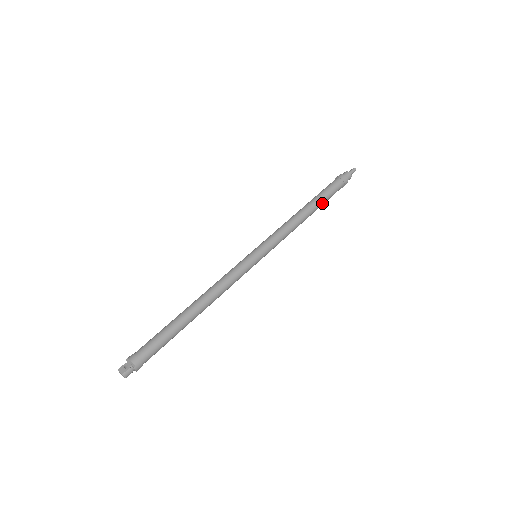
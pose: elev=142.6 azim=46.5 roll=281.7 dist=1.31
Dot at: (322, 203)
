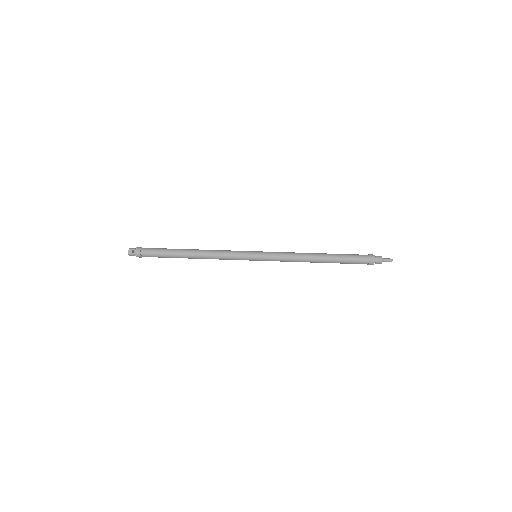
Dot at: occluded
